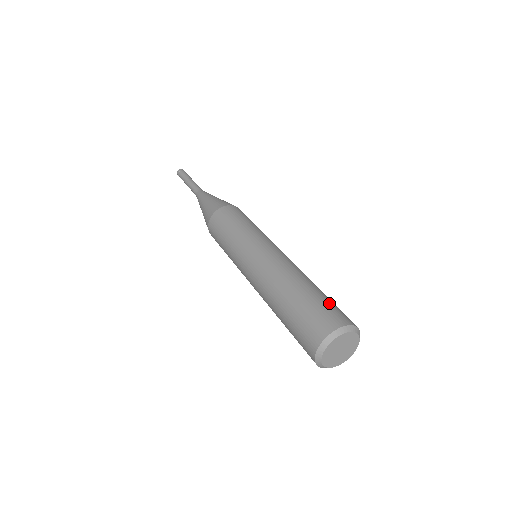
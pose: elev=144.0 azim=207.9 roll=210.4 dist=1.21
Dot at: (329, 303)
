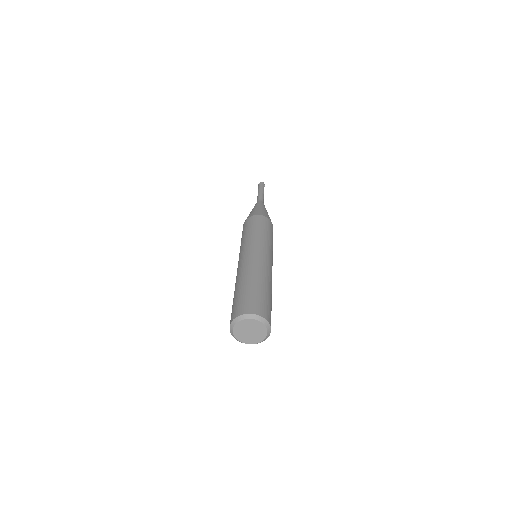
Dot at: (252, 296)
